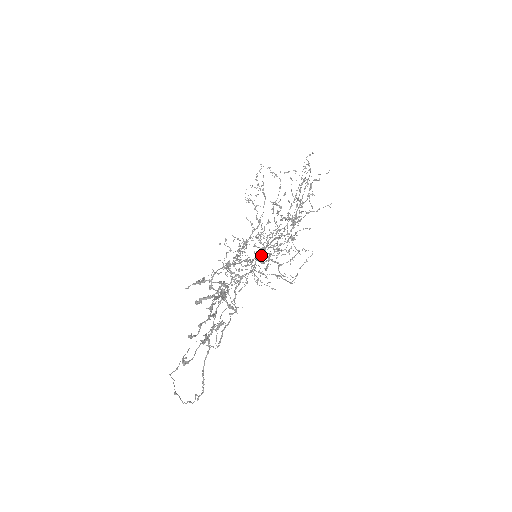
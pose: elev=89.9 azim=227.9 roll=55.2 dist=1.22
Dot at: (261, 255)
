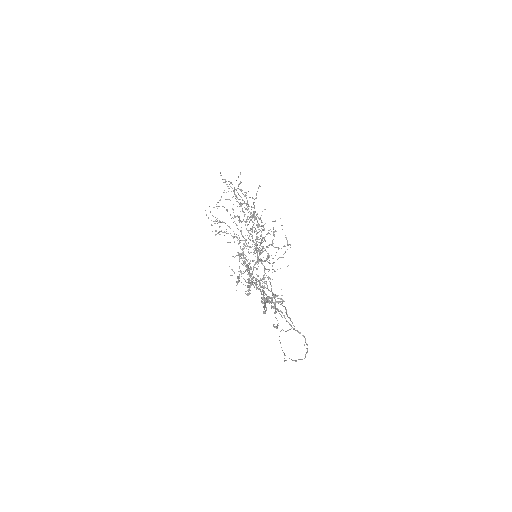
Dot at: (257, 251)
